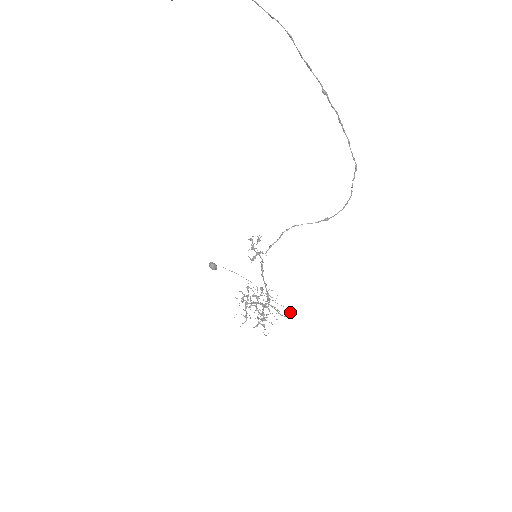
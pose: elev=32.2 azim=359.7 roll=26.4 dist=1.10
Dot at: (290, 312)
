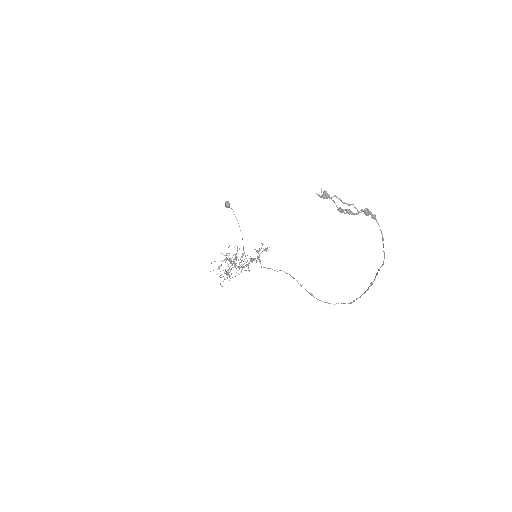
Dot at: (248, 267)
